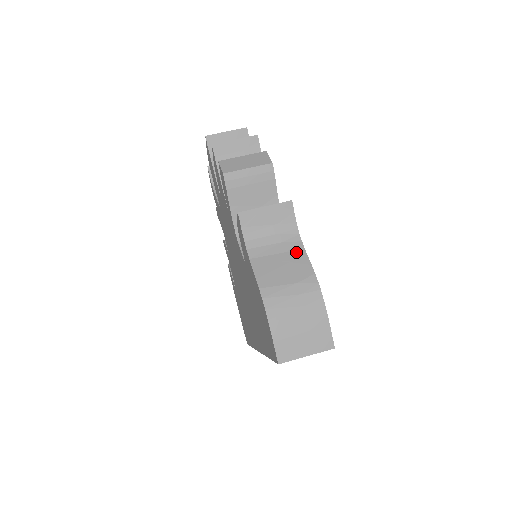
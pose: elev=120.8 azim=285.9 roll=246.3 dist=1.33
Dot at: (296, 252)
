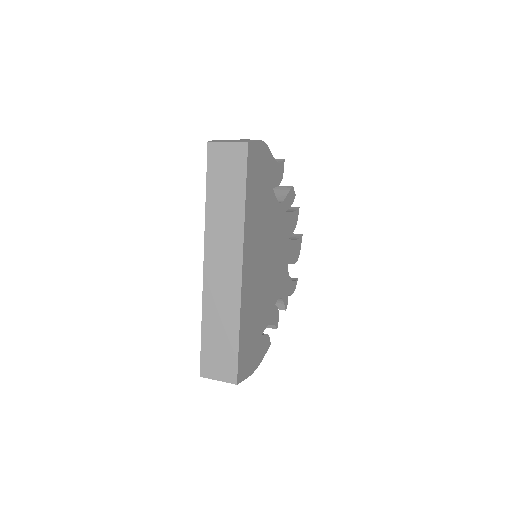
Dot at: occluded
